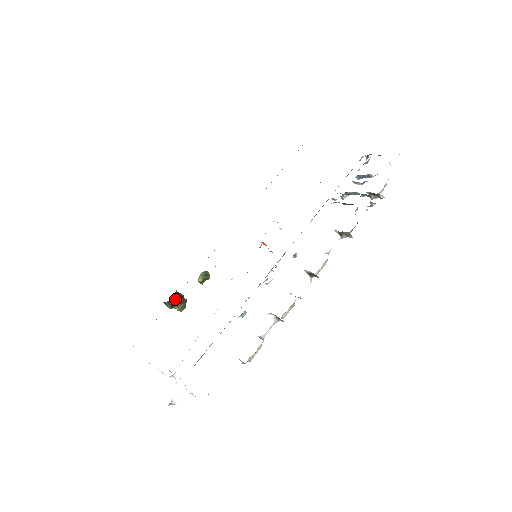
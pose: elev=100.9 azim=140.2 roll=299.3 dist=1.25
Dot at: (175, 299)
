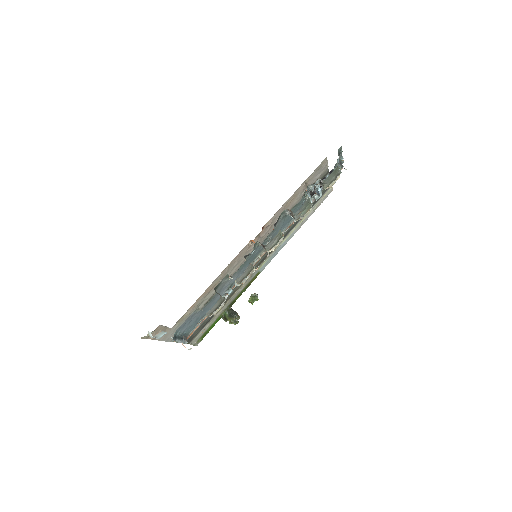
Dot at: (228, 313)
